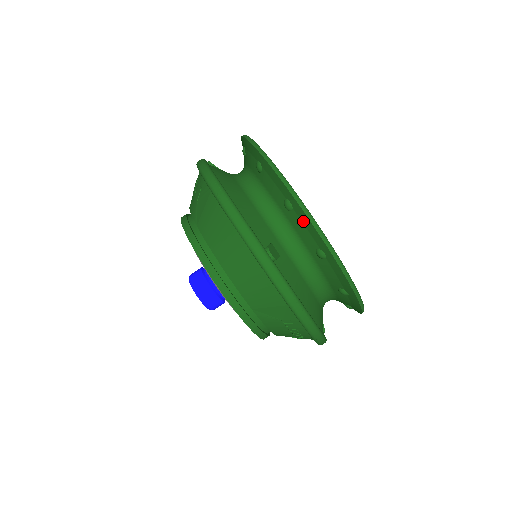
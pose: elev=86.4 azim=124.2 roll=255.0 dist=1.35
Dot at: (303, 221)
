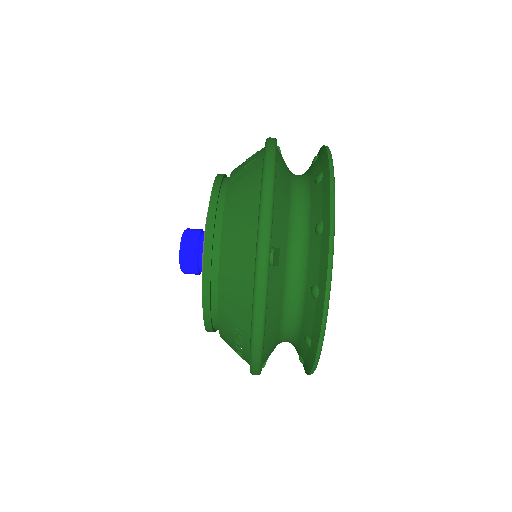
Dot at: (322, 250)
